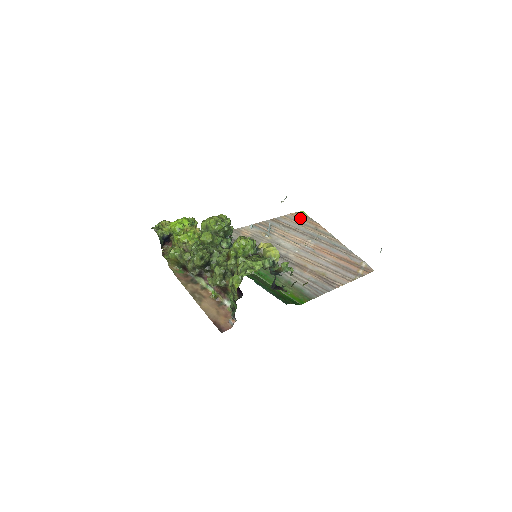
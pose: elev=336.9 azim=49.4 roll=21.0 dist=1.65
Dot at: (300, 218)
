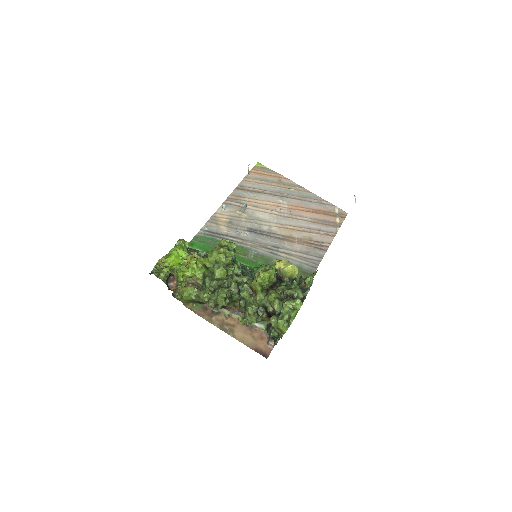
Dot at: (261, 174)
